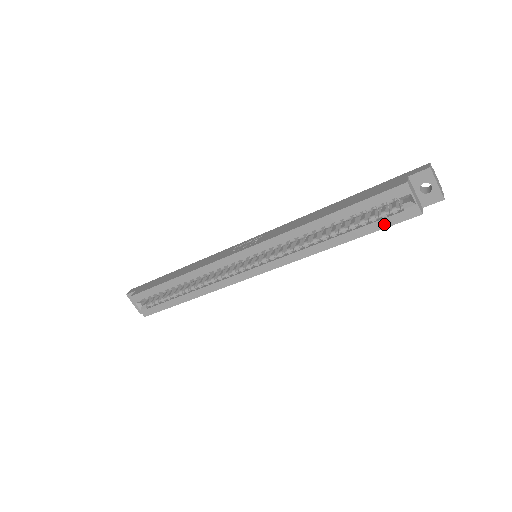
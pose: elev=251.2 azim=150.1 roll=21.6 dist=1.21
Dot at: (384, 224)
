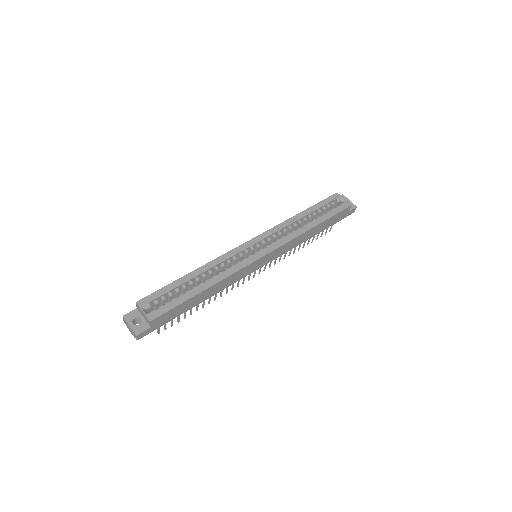
Dot at: (335, 212)
